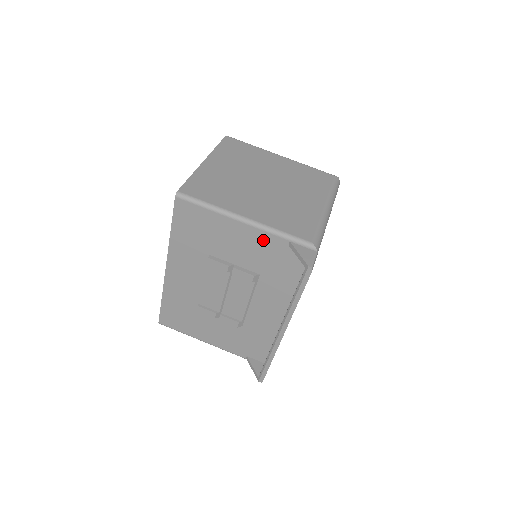
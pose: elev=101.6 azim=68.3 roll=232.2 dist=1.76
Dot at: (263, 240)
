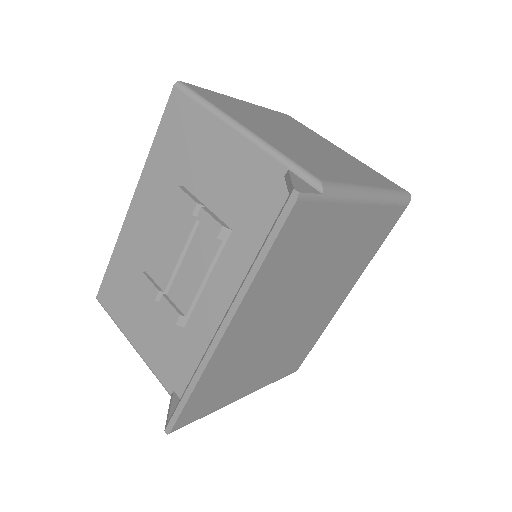
Dot at: (253, 164)
